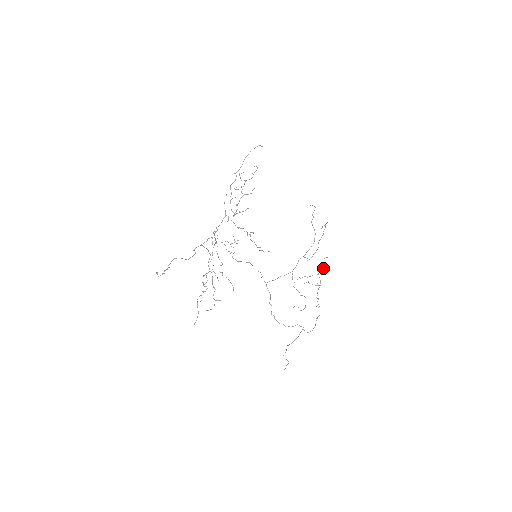
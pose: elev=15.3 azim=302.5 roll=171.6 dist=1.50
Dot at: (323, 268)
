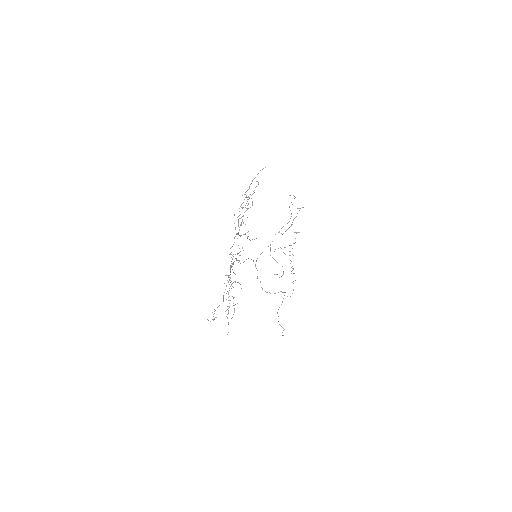
Dot at: occluded
